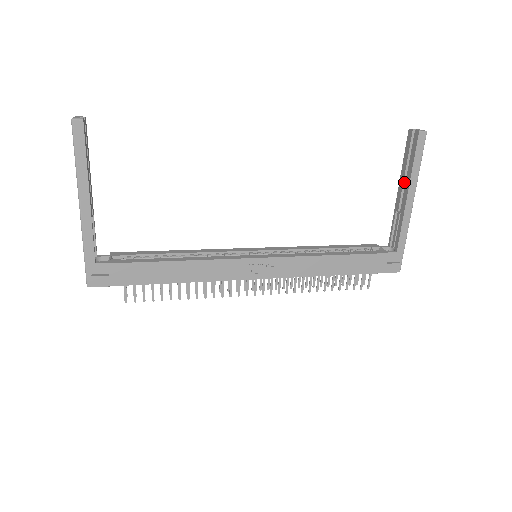
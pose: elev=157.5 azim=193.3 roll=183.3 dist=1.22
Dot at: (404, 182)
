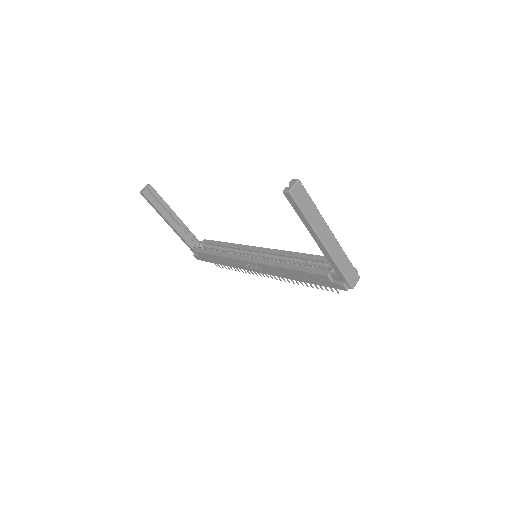
Dot at: occluded
